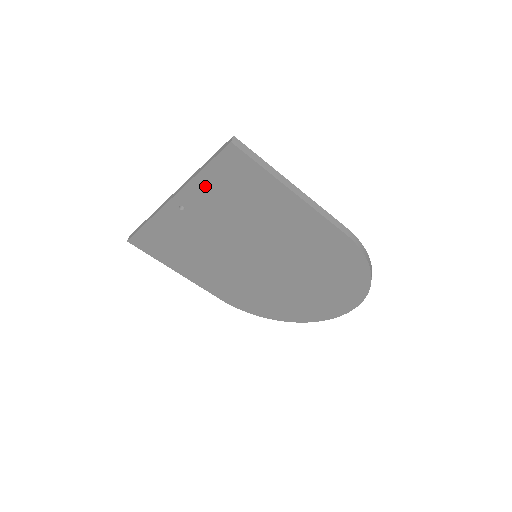
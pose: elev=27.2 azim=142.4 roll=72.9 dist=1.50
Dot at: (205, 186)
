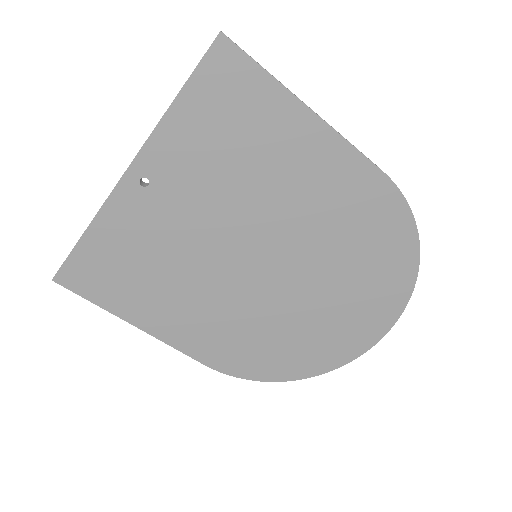
Dot at: (181, 128)
